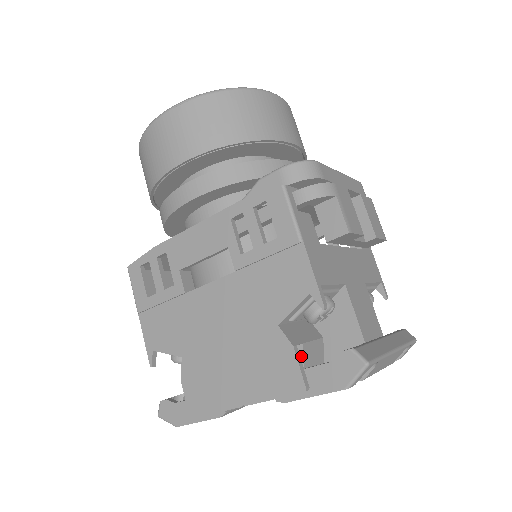
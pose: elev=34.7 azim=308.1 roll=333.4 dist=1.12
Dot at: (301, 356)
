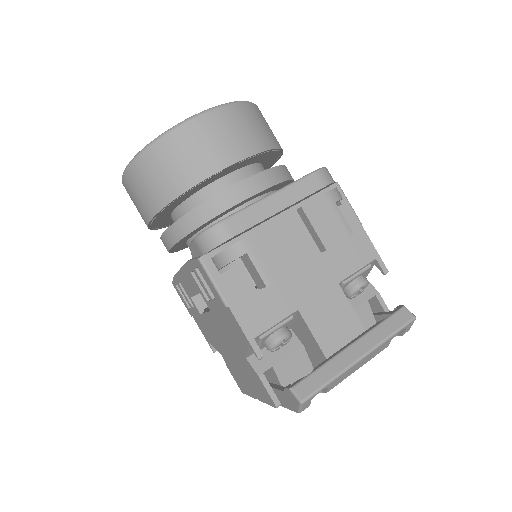
Dot at: (275, 375)
